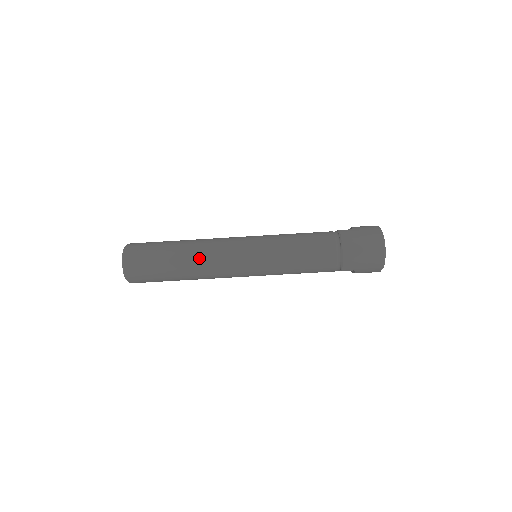
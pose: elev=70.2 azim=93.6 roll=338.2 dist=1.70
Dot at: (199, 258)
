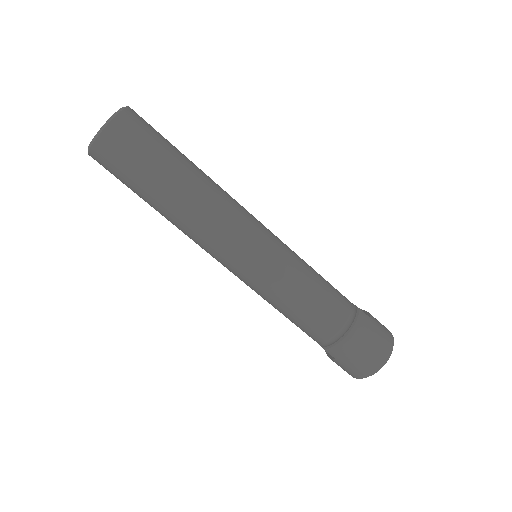
Dot at: (200, 207)
